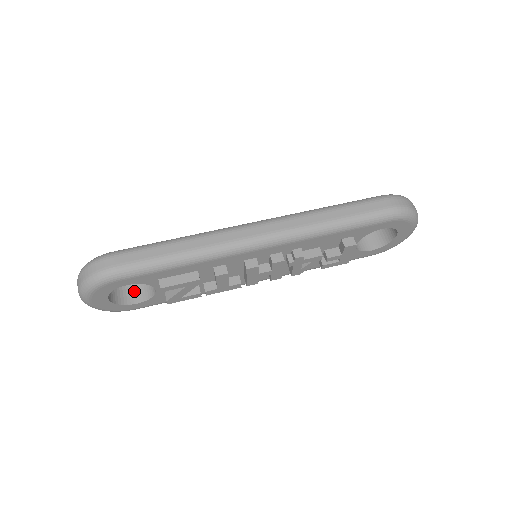
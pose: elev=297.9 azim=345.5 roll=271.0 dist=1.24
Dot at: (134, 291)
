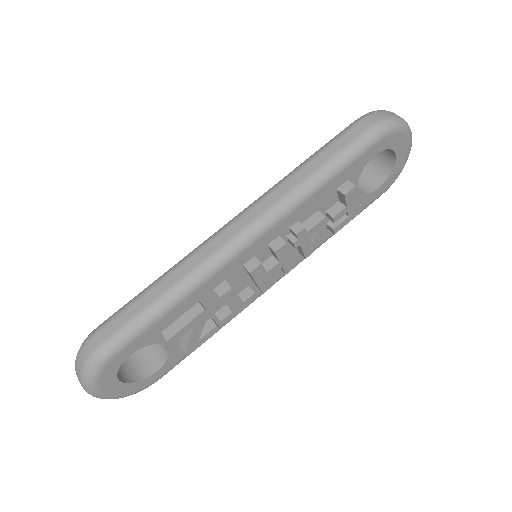
Dot at: (148, 360)
